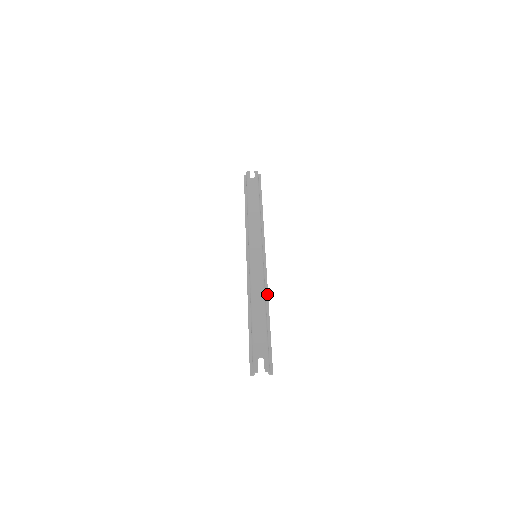
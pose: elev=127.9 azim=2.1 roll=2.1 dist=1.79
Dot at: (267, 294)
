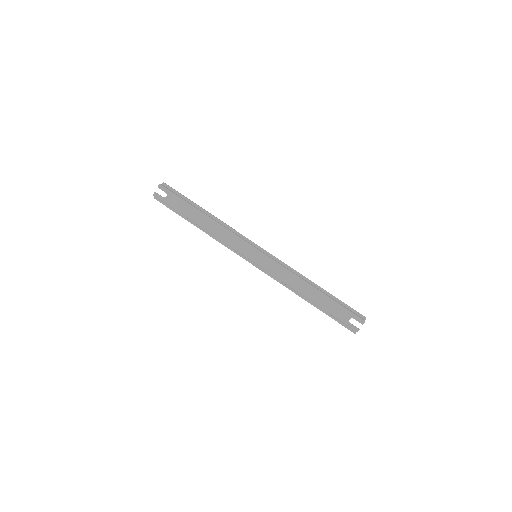
Dot at: (298, 273)
